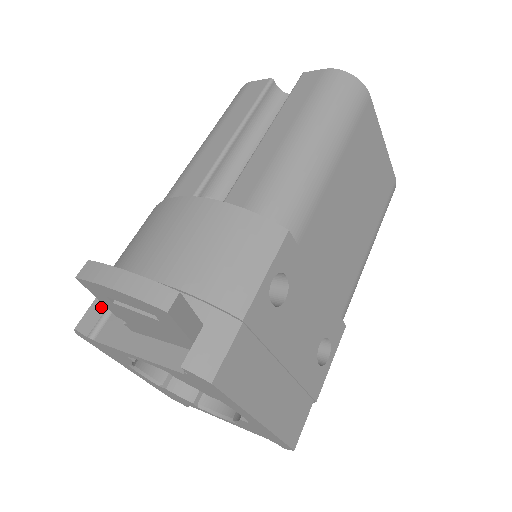
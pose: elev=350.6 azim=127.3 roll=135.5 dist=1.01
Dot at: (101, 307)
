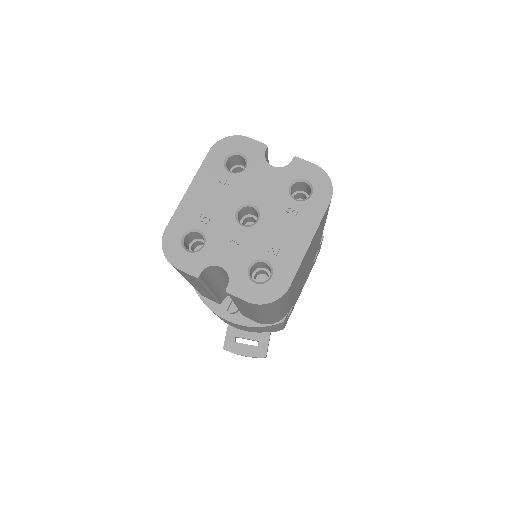
Dot at: occluded
